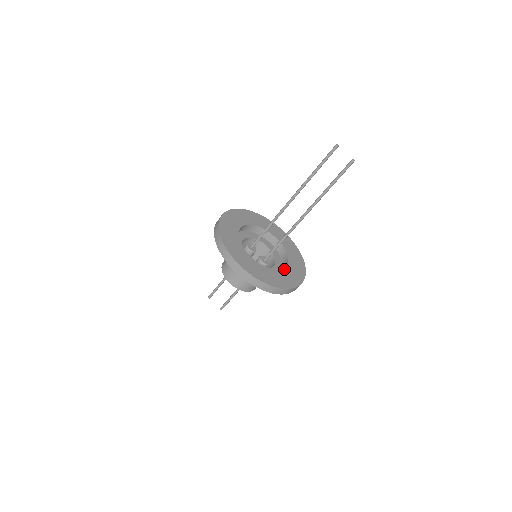
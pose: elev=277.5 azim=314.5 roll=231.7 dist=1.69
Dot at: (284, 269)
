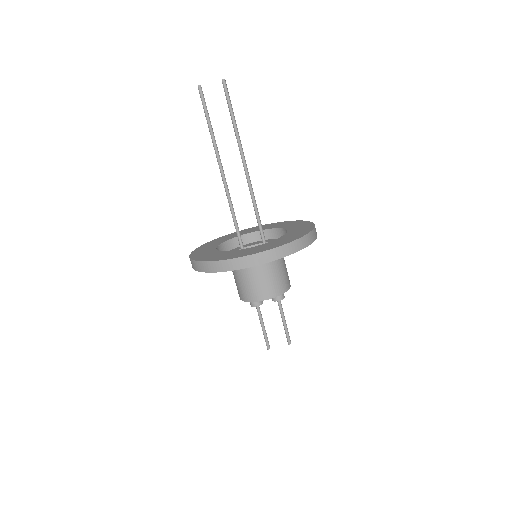
Dot at: (288, 231)
